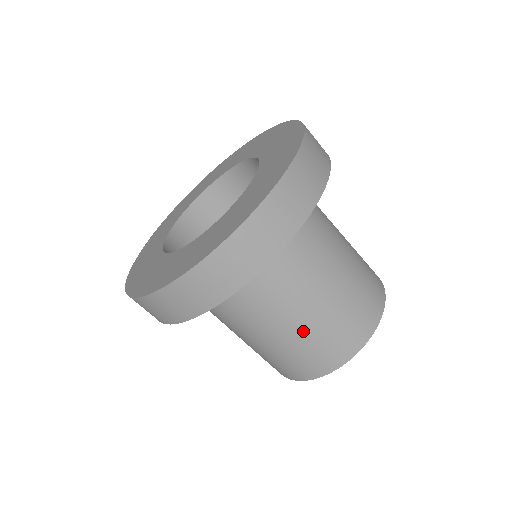
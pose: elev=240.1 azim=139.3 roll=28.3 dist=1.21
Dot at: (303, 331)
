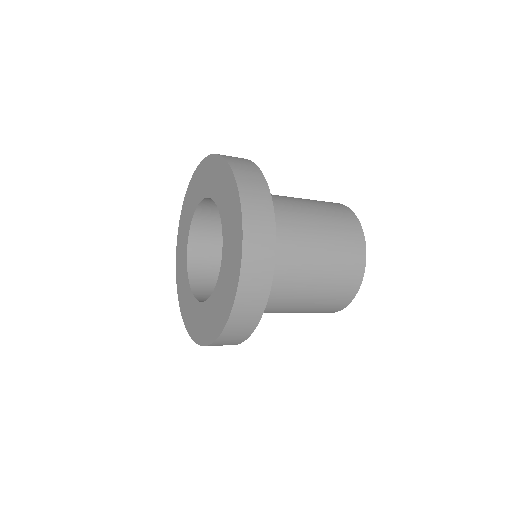
Dot at: (320, 289)
